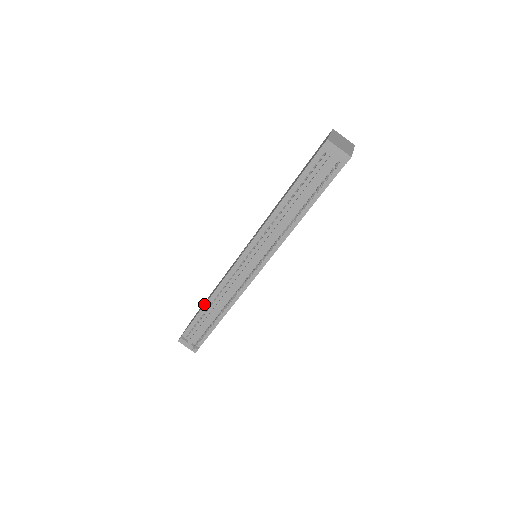
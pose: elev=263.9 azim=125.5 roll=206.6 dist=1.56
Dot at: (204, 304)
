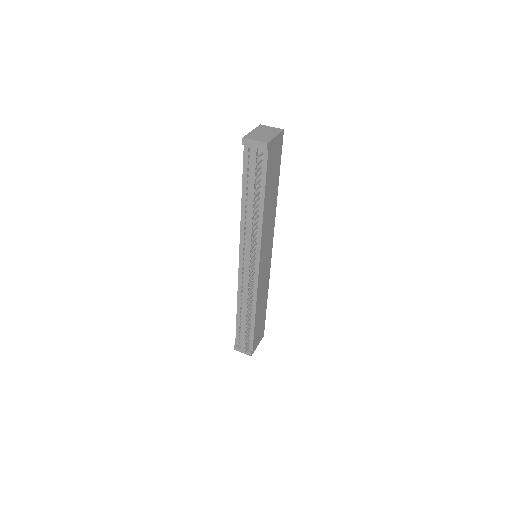
Dot at: (237, 311)
